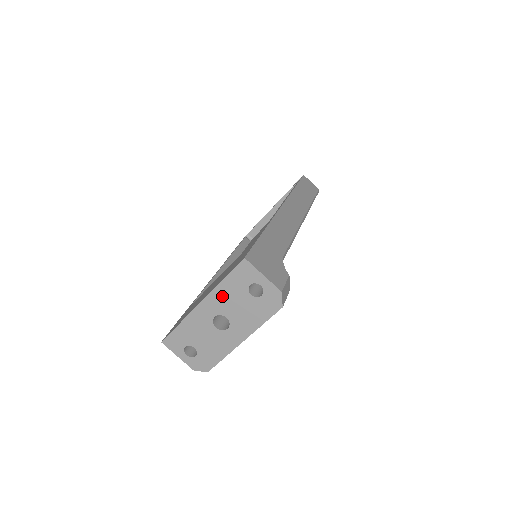
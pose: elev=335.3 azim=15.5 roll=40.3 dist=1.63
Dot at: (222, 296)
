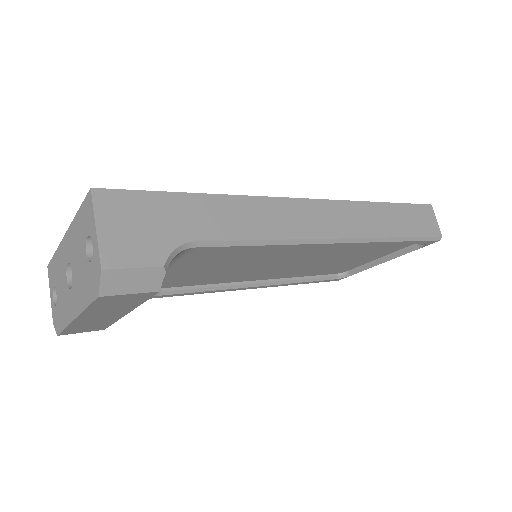
Dot at: (74, 237)
